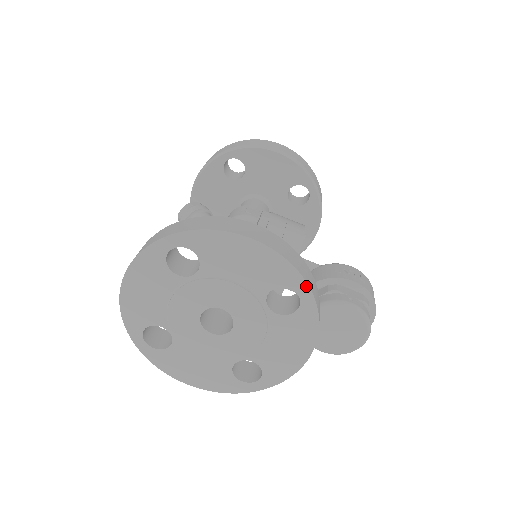
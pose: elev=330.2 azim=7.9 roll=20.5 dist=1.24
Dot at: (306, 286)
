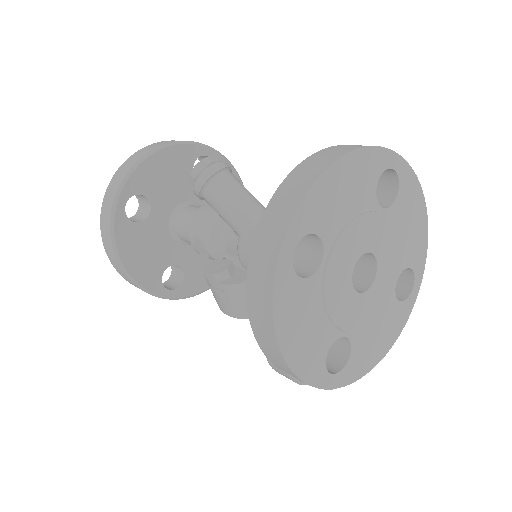
Dot at: (421, 280)
